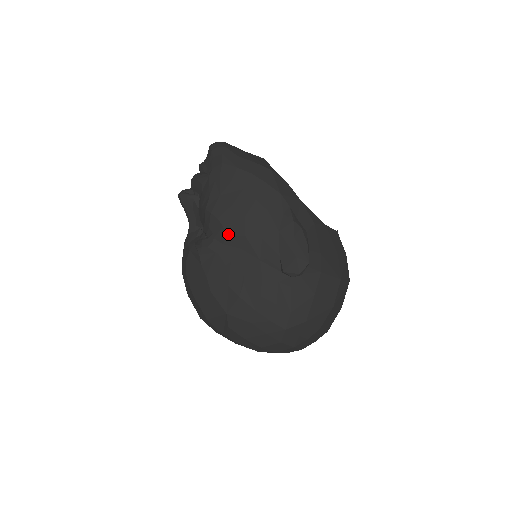
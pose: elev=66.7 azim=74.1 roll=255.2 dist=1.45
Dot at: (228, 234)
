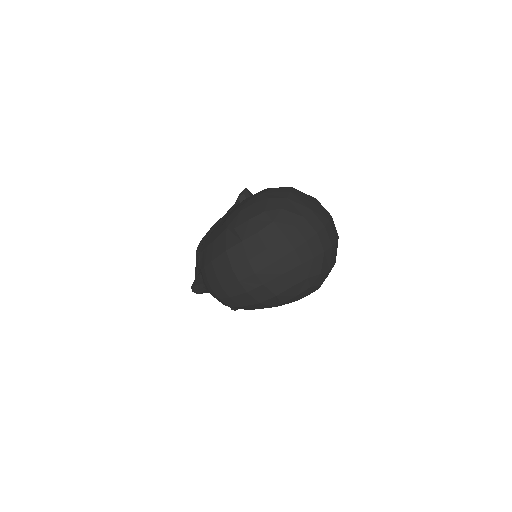
Dot at: (207, 235)
